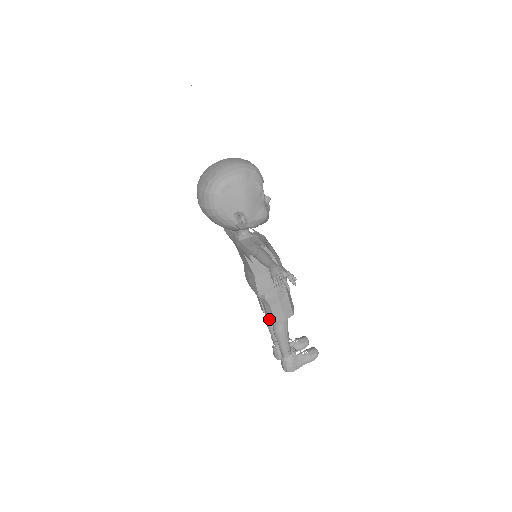
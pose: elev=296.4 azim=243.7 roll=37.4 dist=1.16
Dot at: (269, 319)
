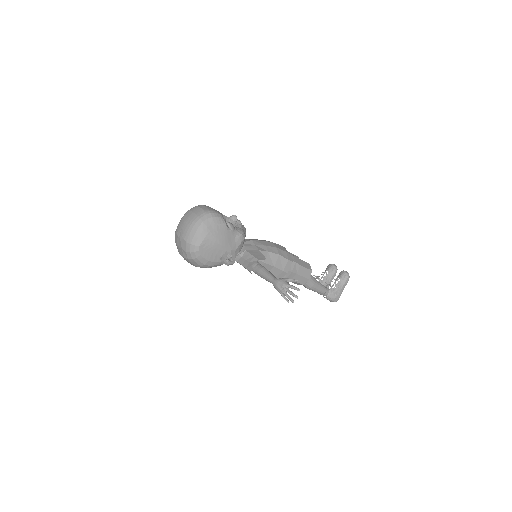
Dot at: occluded
